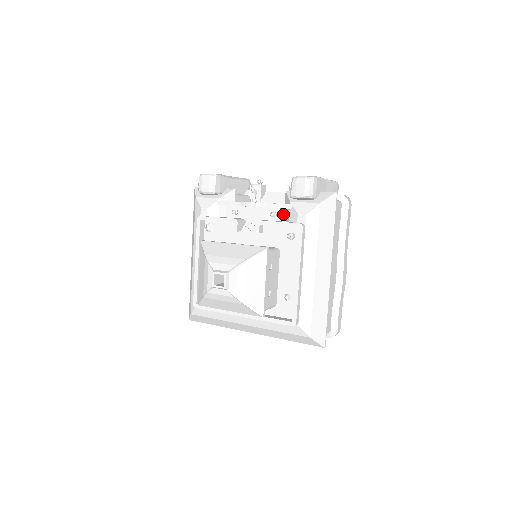
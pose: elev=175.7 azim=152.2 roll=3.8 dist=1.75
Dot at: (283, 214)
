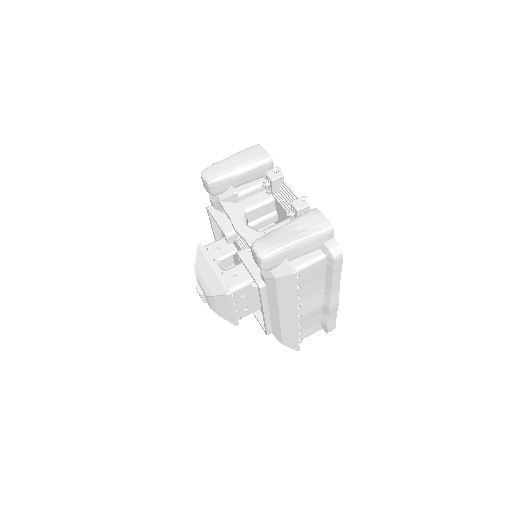
Dot at: occluded
